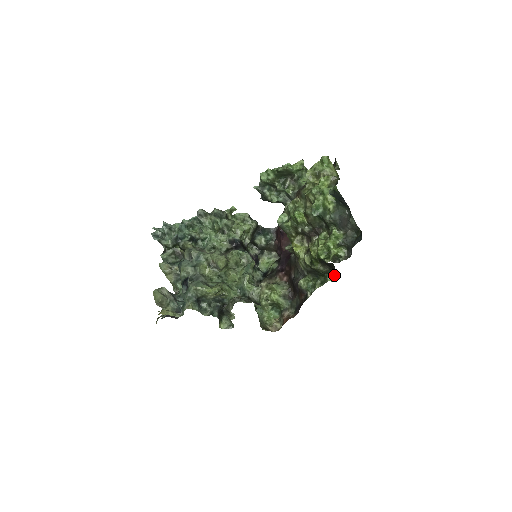
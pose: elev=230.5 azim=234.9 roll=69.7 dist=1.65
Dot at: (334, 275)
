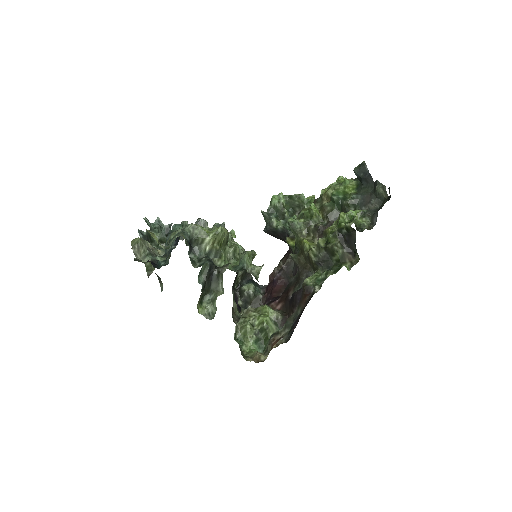
Dot at: (350, 263)
